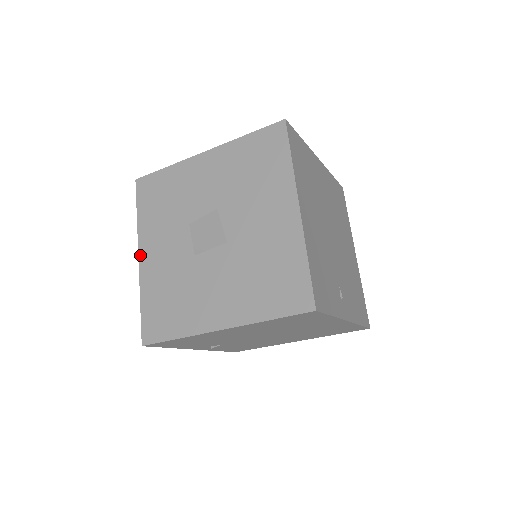
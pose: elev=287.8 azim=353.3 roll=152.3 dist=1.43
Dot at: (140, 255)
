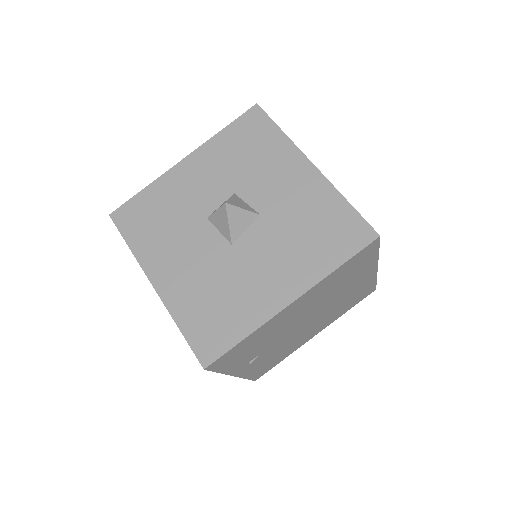
Dot at: (186, 159)
